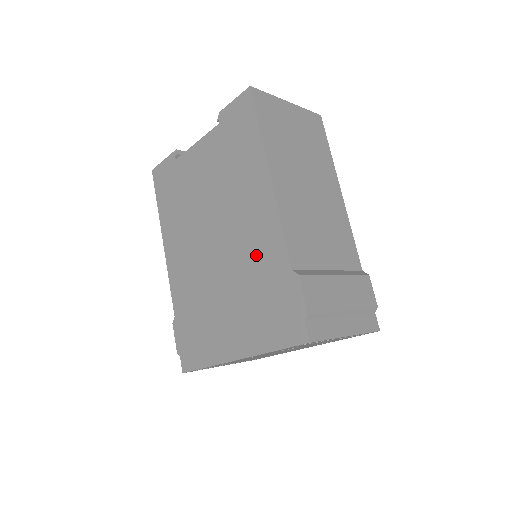
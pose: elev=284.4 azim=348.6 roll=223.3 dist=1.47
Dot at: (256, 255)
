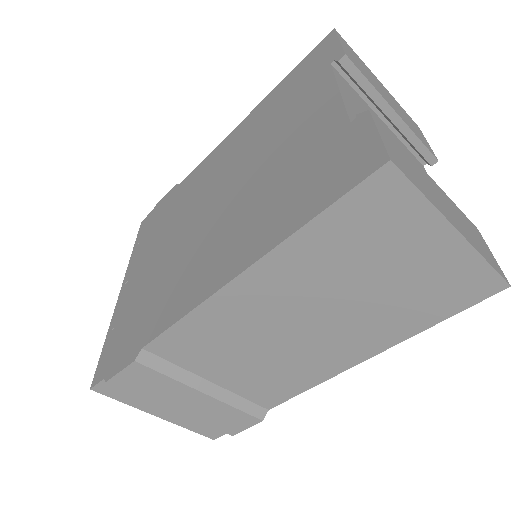
Dot at: (175, 283)
